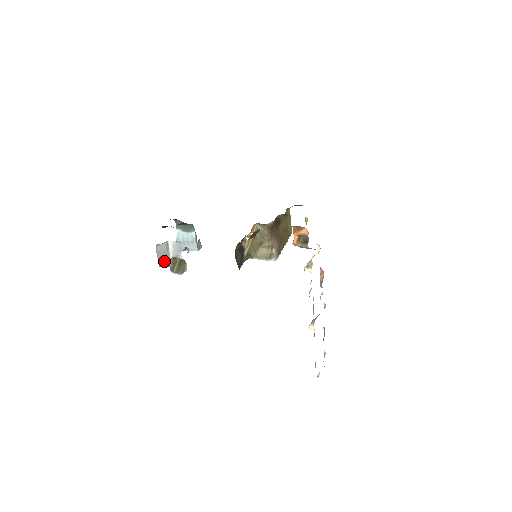
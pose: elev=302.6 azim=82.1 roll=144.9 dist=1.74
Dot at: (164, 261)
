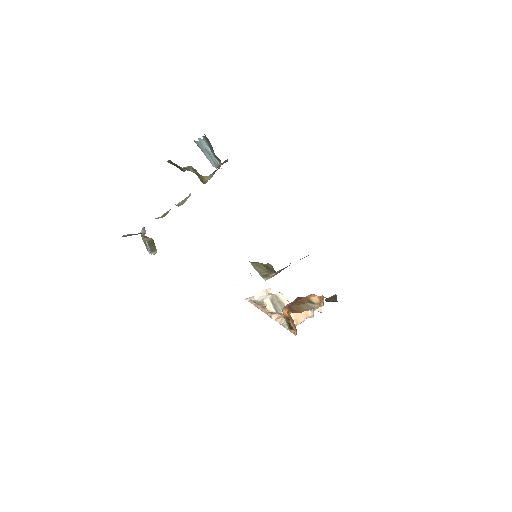
Dot at: occluded
